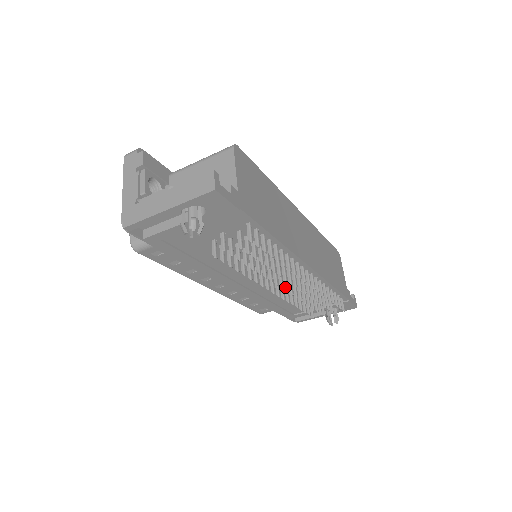
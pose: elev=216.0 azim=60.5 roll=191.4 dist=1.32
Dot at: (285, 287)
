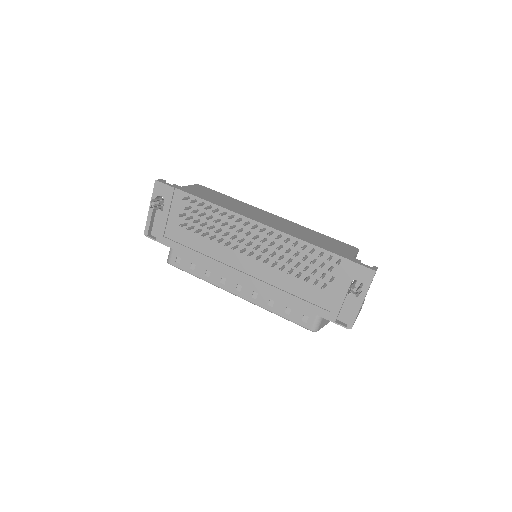
Dot at: (254, 248)
